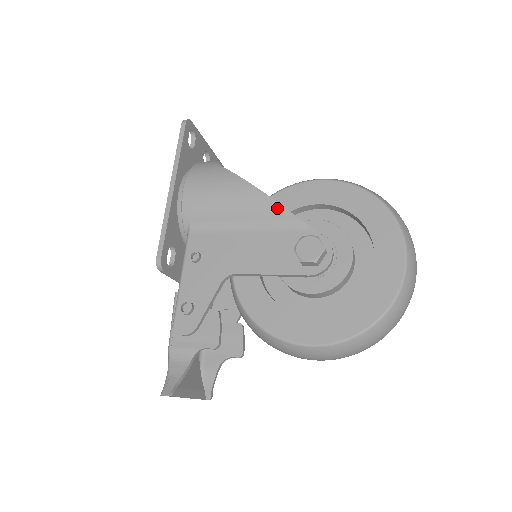
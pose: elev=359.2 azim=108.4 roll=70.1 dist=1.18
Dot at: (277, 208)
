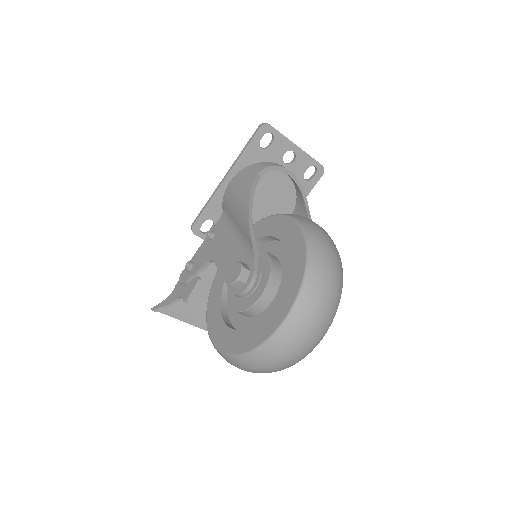
Dot at: (248, 229)
